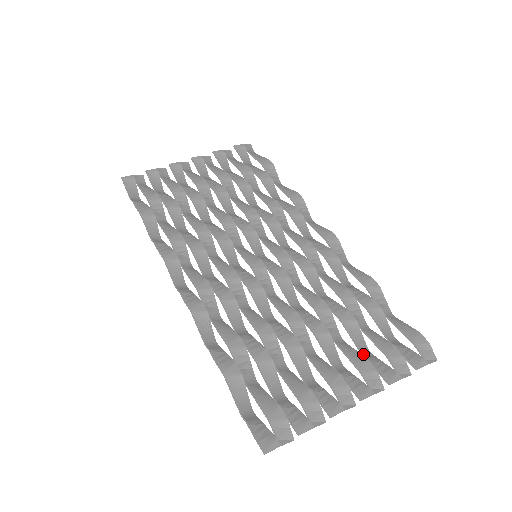
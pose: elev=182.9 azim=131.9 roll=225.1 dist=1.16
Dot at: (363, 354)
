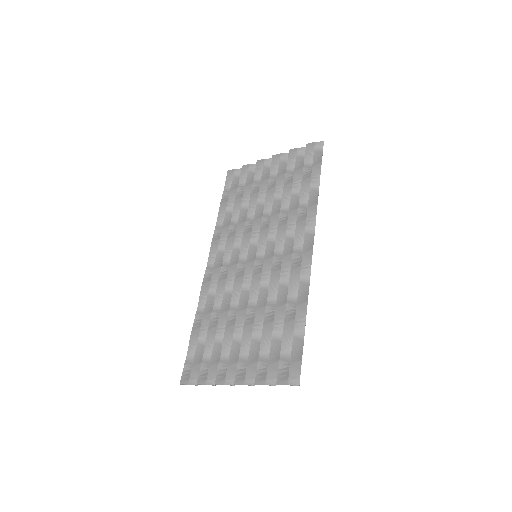
Dot at: (259, 356)
